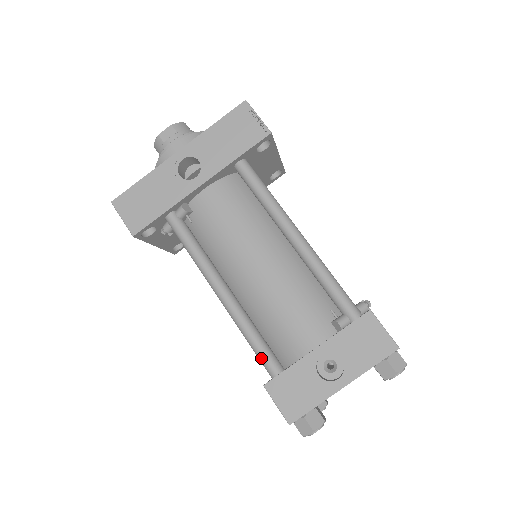
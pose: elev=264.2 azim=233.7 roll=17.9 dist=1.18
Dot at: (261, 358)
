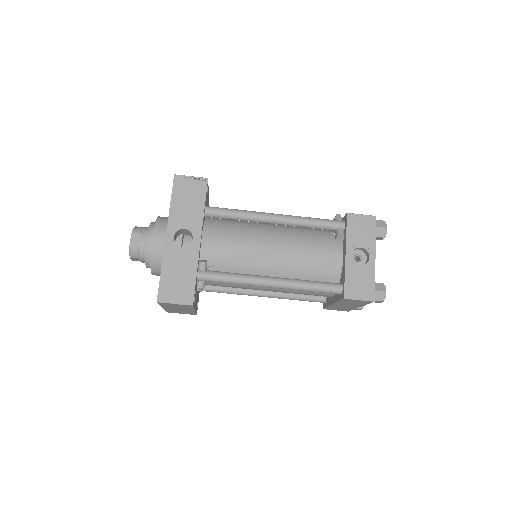
Dot at: (326, 290)
